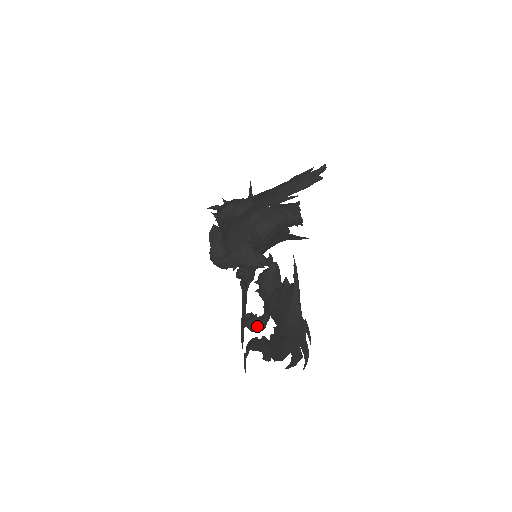
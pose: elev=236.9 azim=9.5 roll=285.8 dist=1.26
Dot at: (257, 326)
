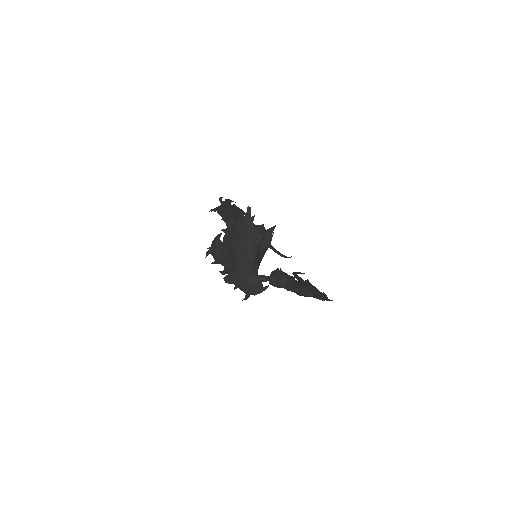
Dot at: occluded
